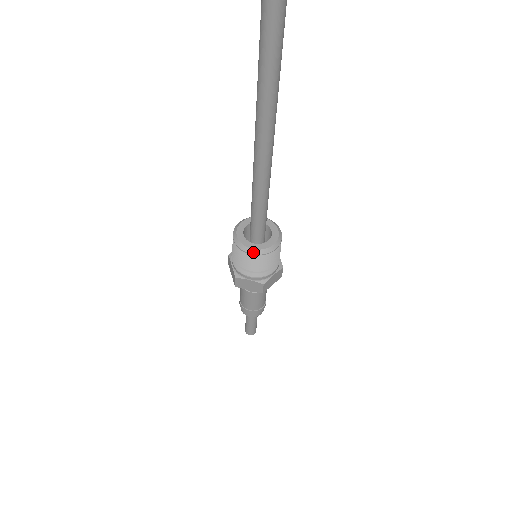
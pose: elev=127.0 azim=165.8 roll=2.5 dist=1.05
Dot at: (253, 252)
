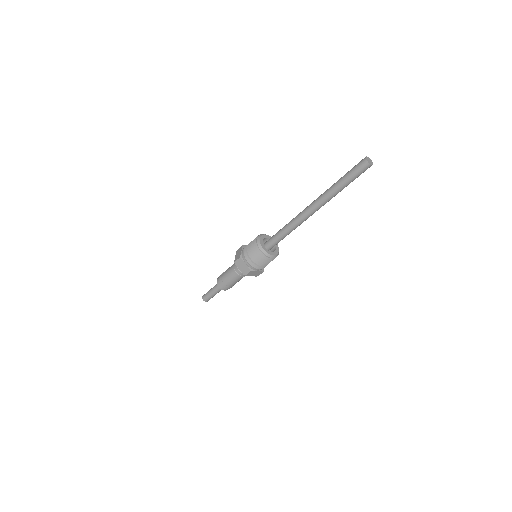
Dot at: (263, 251)
